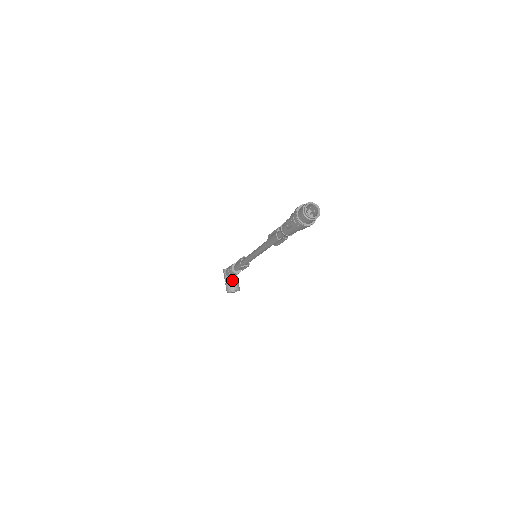
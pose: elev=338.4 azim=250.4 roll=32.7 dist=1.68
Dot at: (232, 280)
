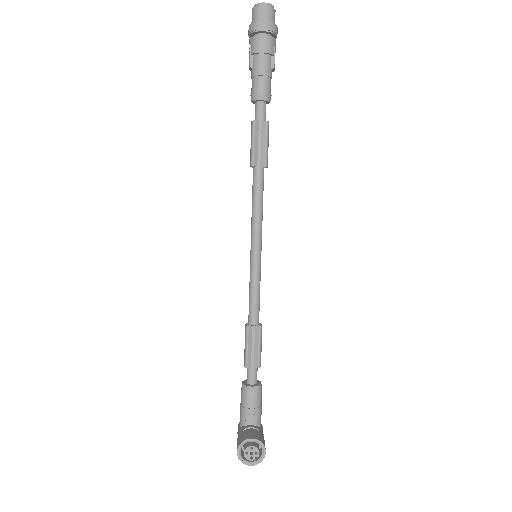
Dot at: (249, 429)
